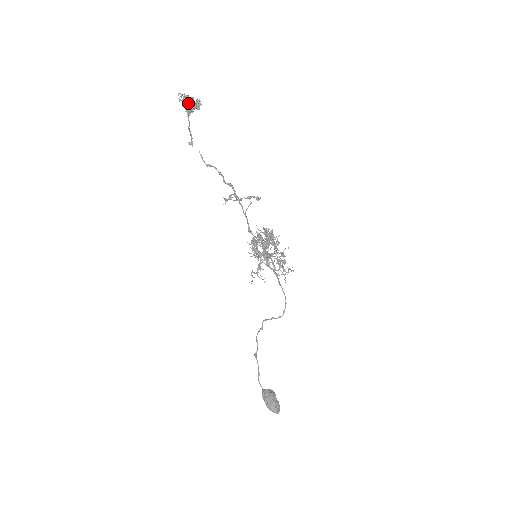
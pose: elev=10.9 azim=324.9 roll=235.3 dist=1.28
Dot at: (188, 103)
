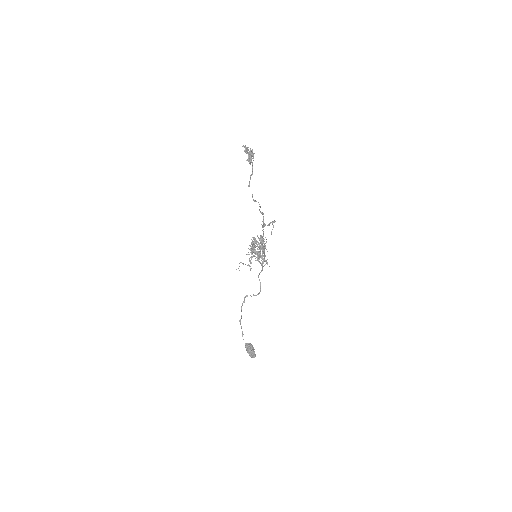
Dot at: (252, 156)
